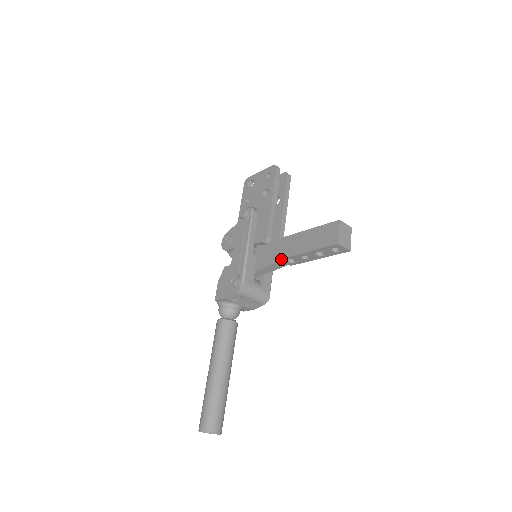
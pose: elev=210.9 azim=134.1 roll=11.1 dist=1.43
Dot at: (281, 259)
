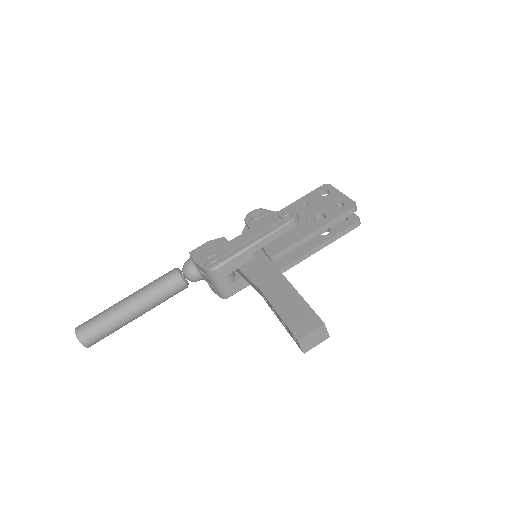
Dot at: (259, 288)
